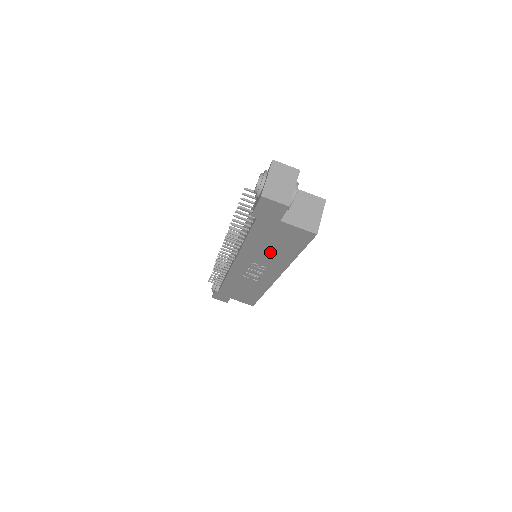
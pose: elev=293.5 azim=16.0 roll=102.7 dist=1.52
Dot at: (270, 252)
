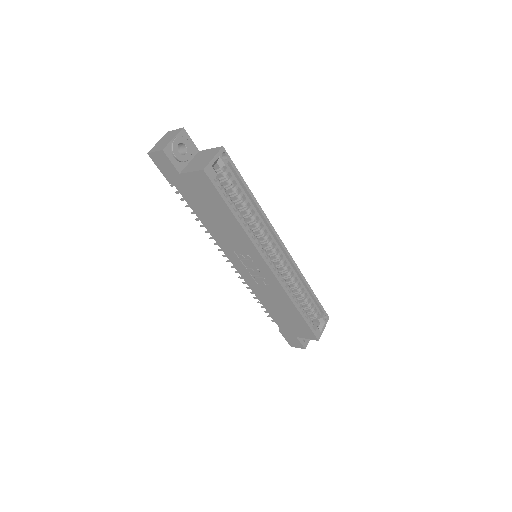
Dot at: (223, 226)
